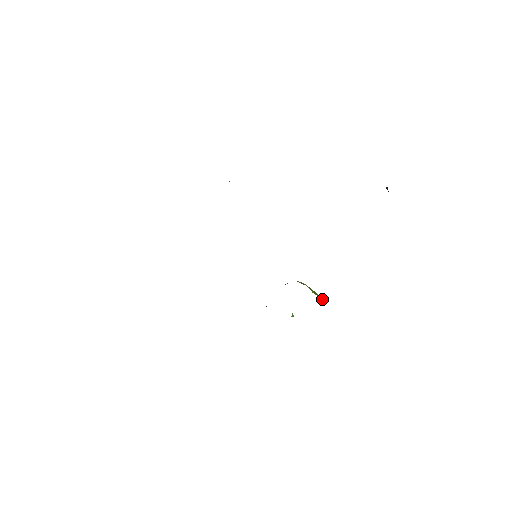
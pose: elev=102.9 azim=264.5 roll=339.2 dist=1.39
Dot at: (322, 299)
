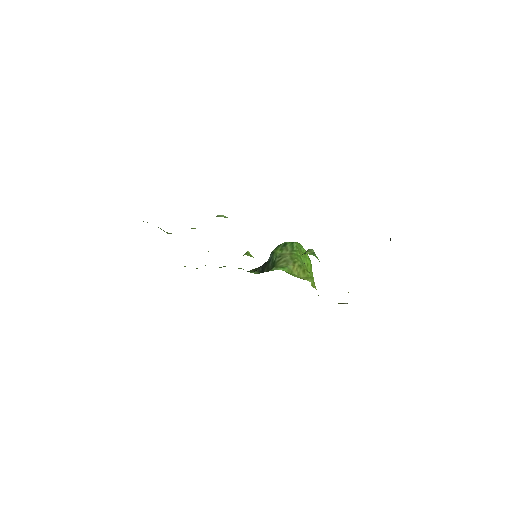
Dot at: (308, 277)
